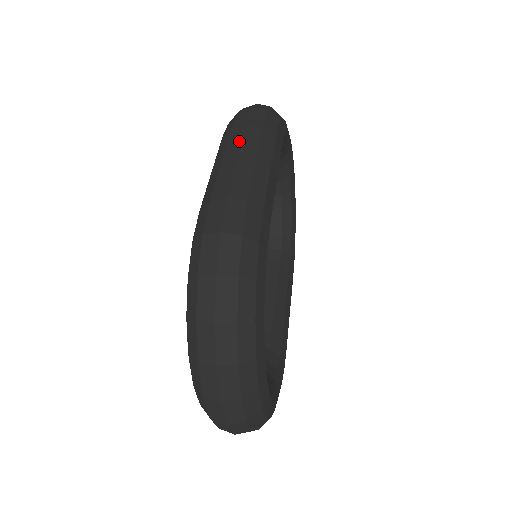
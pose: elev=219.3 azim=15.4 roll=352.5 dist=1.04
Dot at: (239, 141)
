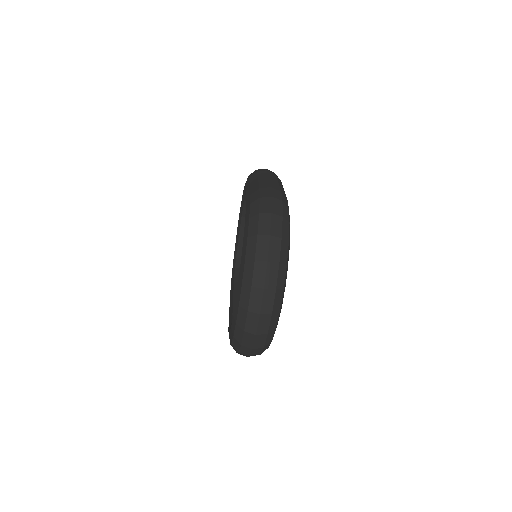
Dot at: (266, 174)
